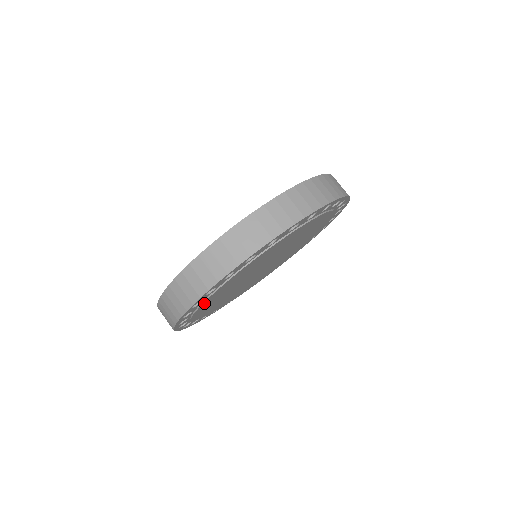
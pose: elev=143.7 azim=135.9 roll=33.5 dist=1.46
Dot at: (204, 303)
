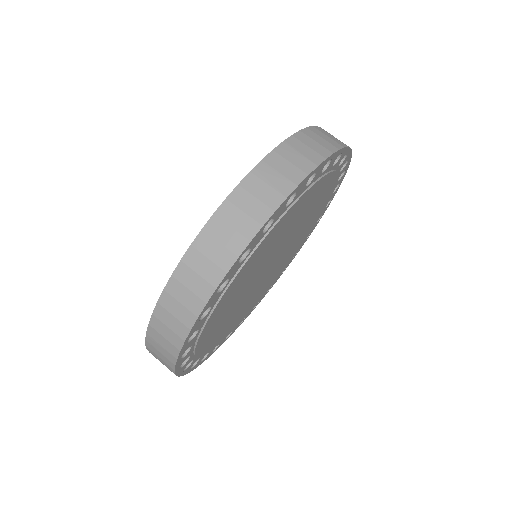
Dot at: (243, 267)
